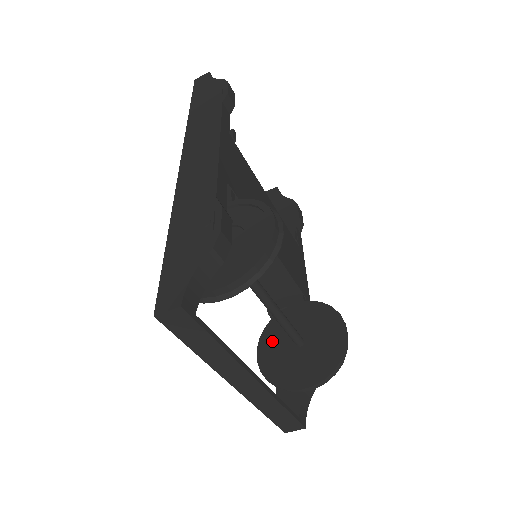
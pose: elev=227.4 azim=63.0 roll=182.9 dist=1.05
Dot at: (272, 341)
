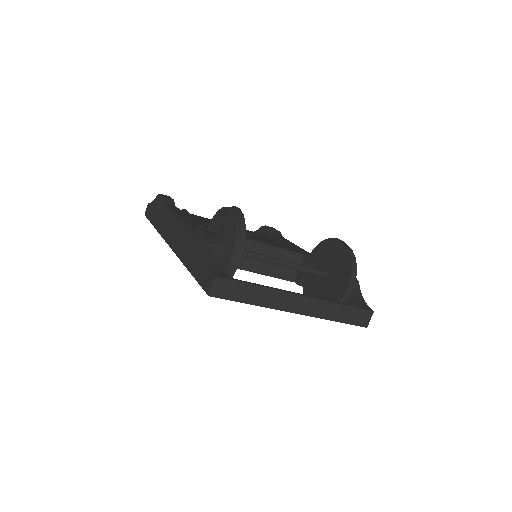
Dot at: (312, 292)
